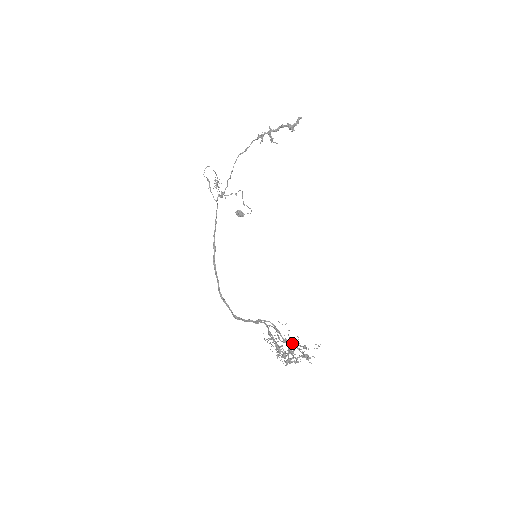
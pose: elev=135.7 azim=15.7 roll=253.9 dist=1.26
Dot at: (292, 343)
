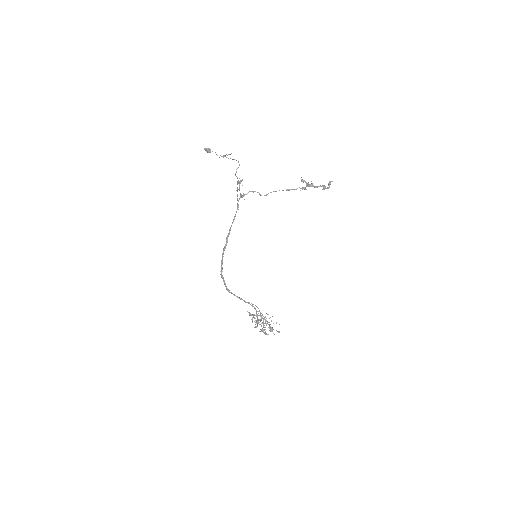
Dot at: occluded
